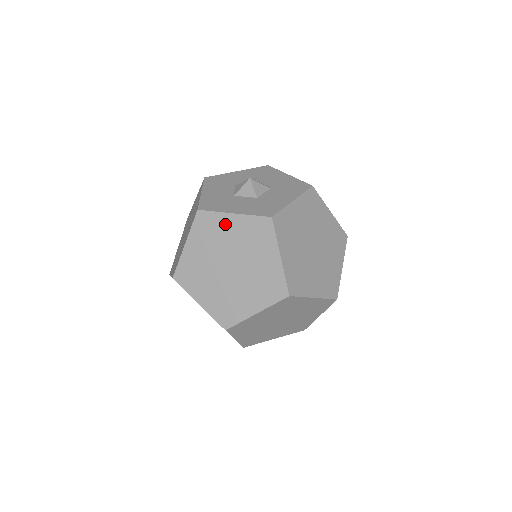
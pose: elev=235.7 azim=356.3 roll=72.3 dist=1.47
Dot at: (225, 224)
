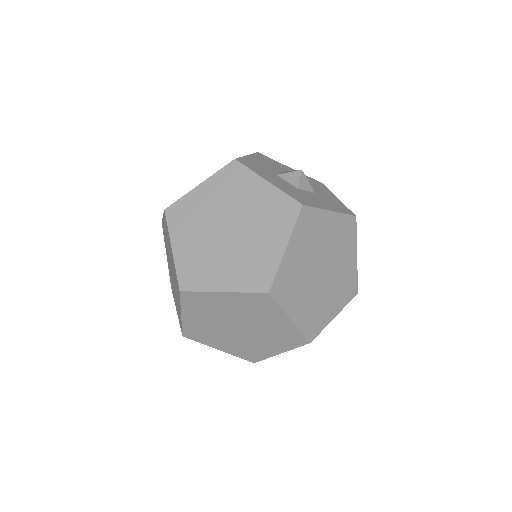
Dot at: (324, 223)
